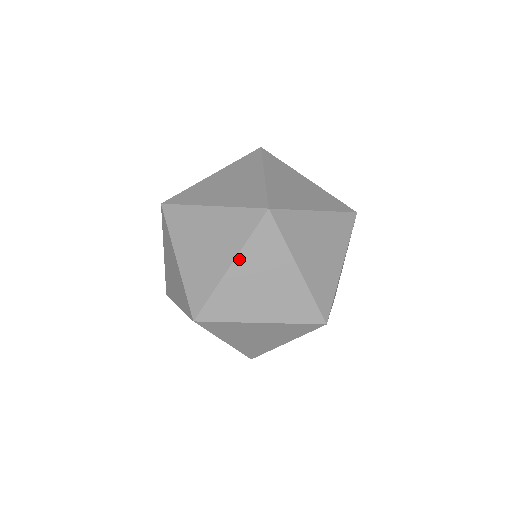
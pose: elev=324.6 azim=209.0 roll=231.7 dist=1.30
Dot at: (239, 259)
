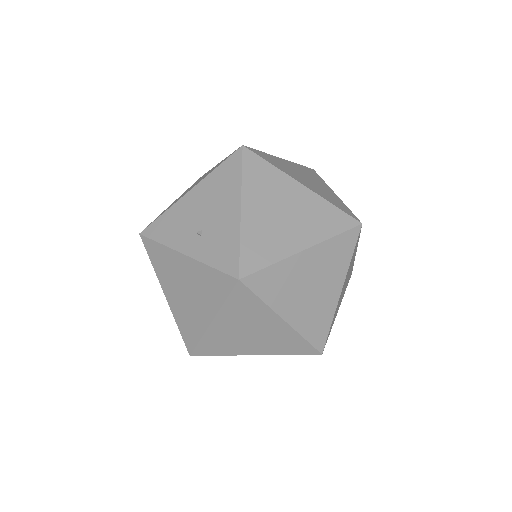
Dot at: (266, 354)
